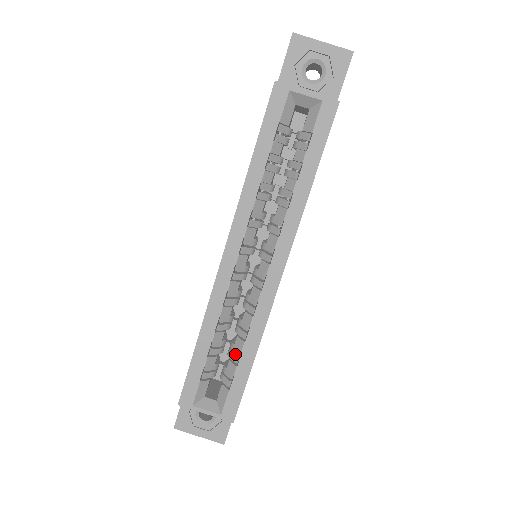
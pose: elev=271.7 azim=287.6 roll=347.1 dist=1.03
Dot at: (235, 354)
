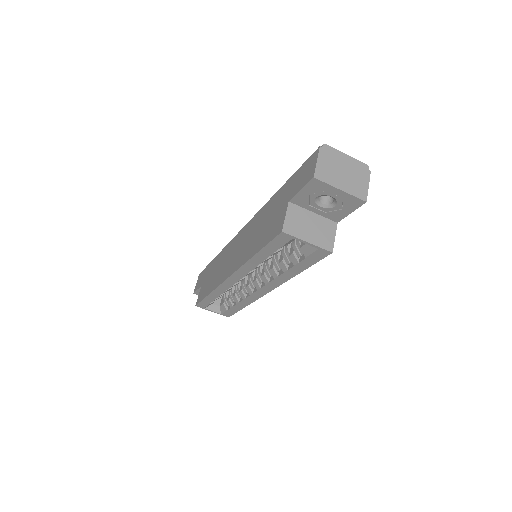
Dot at: occluded
